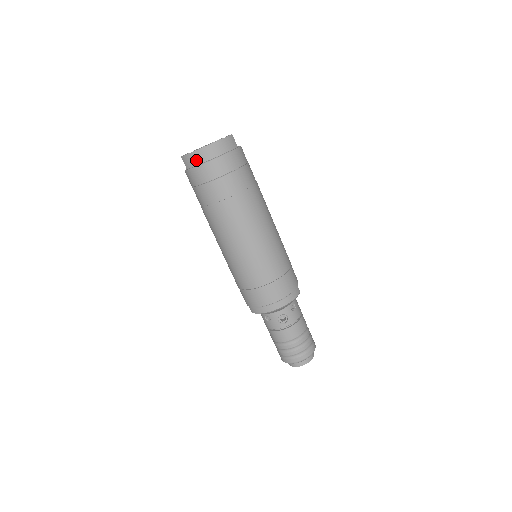
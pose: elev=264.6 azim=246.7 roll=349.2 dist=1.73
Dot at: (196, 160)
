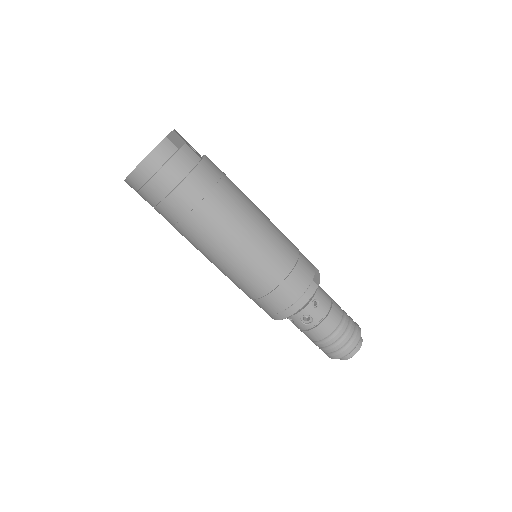
Dot at: (136, 183)
